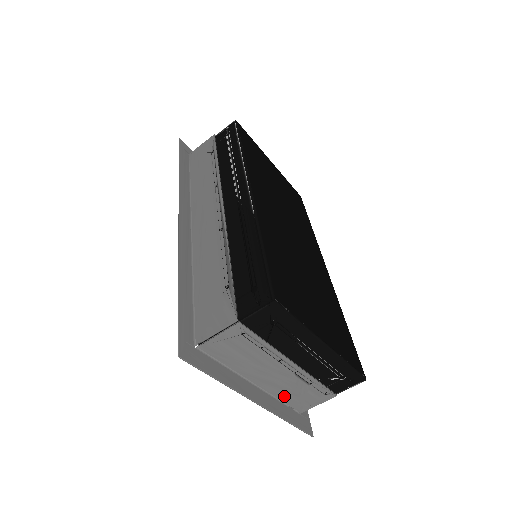
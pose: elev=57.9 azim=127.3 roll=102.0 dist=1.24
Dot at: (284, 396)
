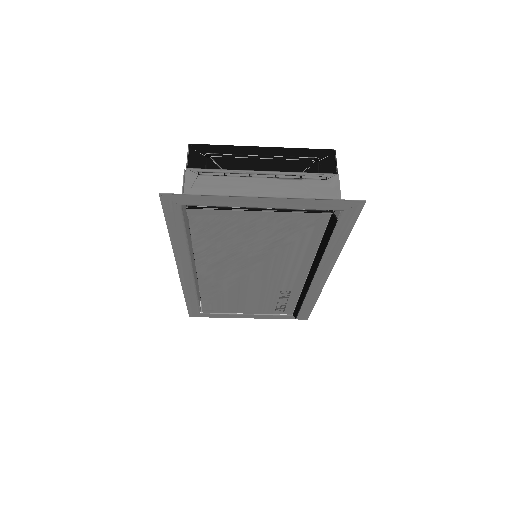
Dot at: occluded
